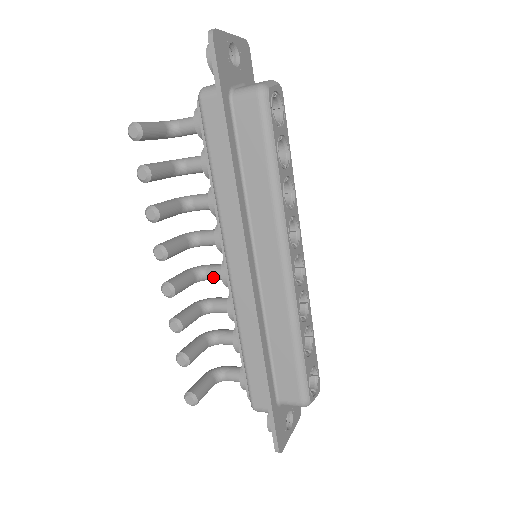
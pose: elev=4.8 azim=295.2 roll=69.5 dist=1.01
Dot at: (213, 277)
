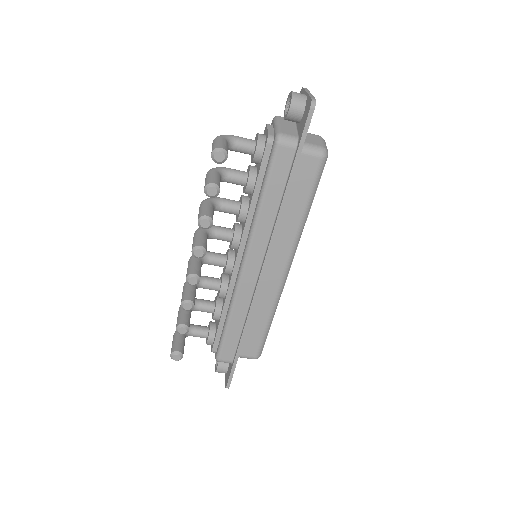
Dot at: (214, 264)
